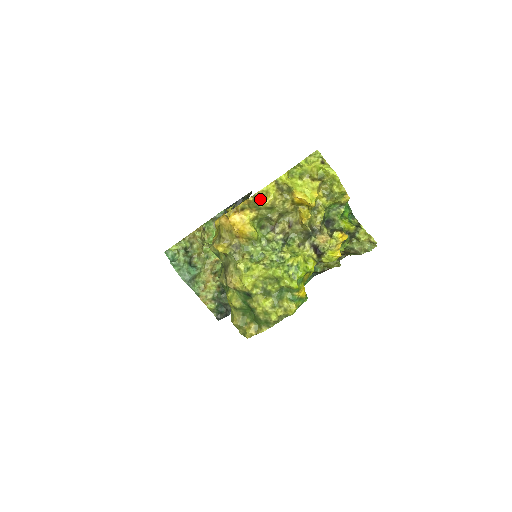
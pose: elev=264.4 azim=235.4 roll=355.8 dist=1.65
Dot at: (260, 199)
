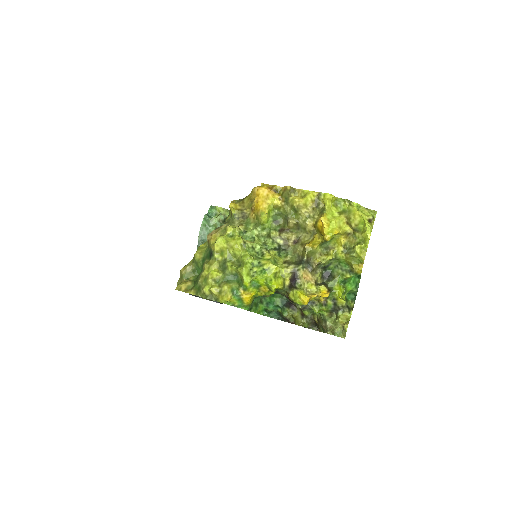
Dot at: (295, 196)
